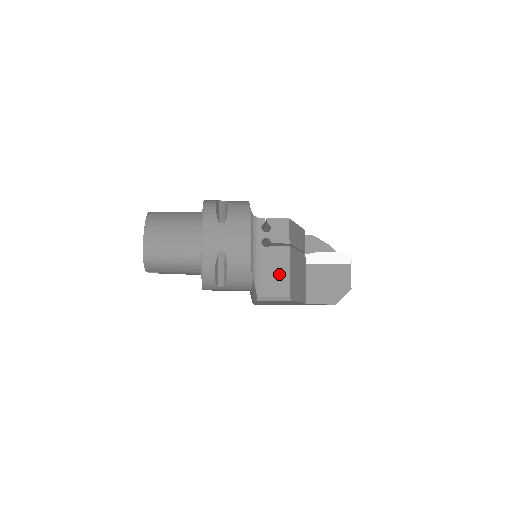
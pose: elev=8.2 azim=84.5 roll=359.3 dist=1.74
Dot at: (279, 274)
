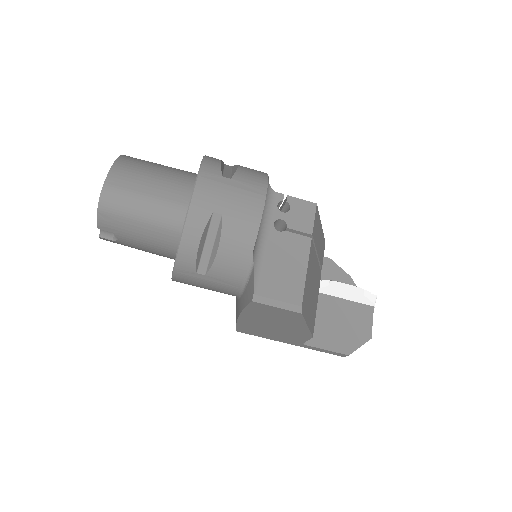
Dot at: (291, 271)
